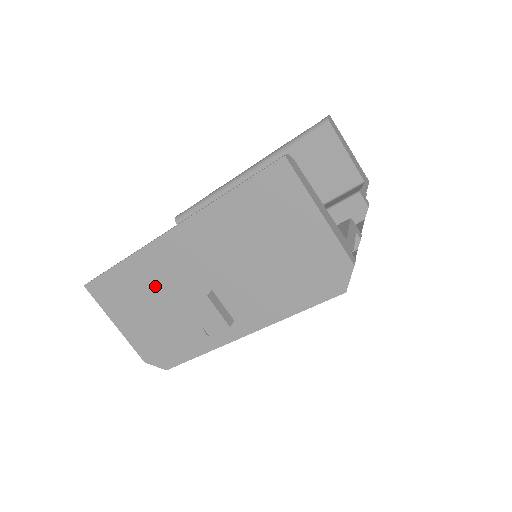
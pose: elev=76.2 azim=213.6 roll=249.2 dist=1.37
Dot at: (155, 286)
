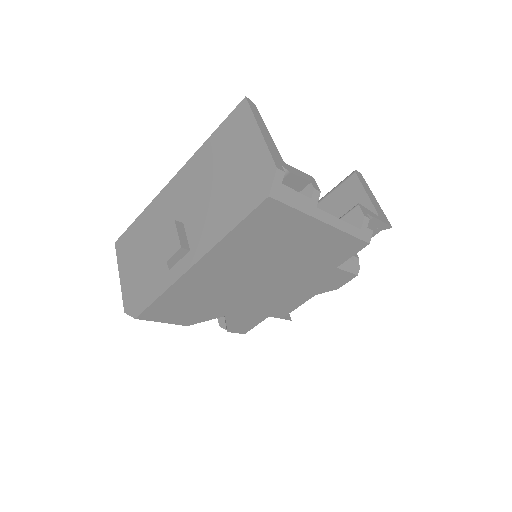
Dot at: (152, 230)
